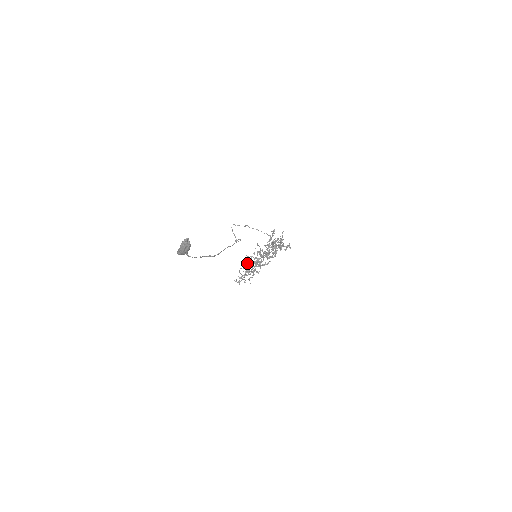
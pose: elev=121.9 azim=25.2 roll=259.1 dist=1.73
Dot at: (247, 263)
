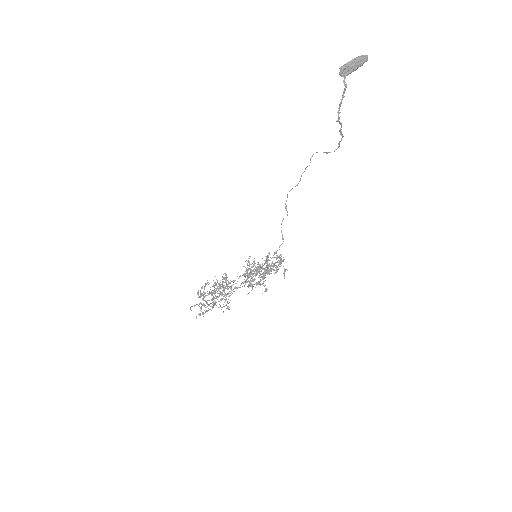
Dot at: (215, 284)
